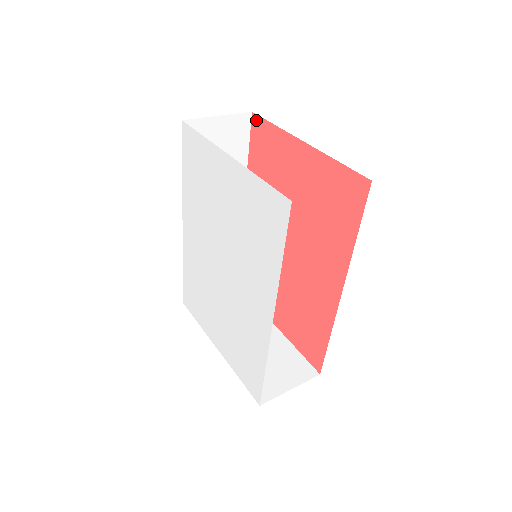
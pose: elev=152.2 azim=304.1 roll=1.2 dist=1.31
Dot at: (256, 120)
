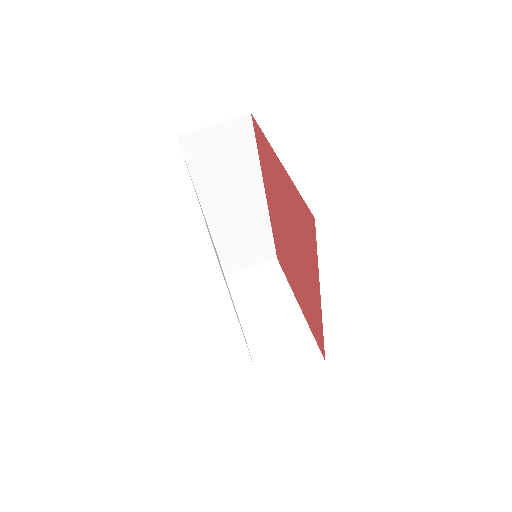
Dot at: (254, 122)
